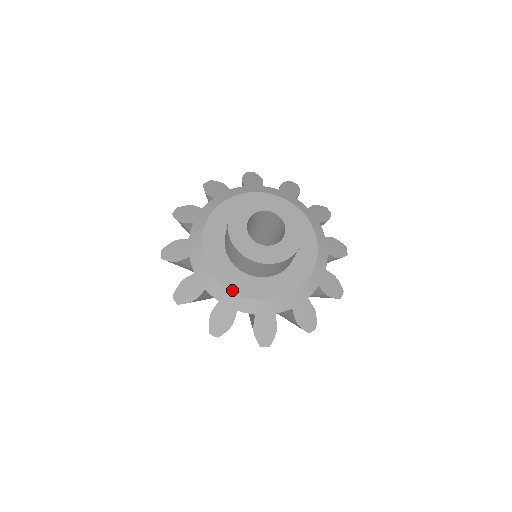
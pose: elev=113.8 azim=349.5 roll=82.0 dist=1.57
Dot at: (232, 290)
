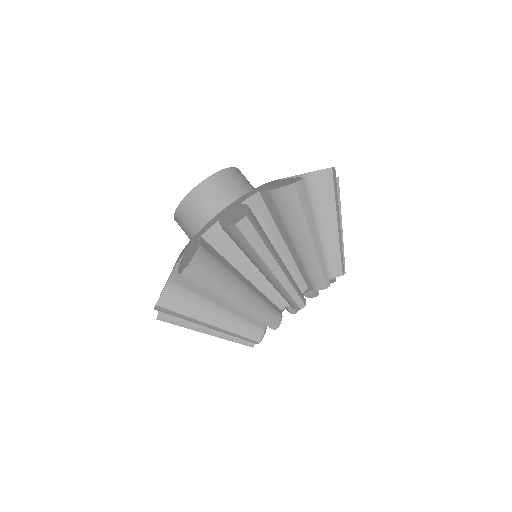
Dot at: occluded
